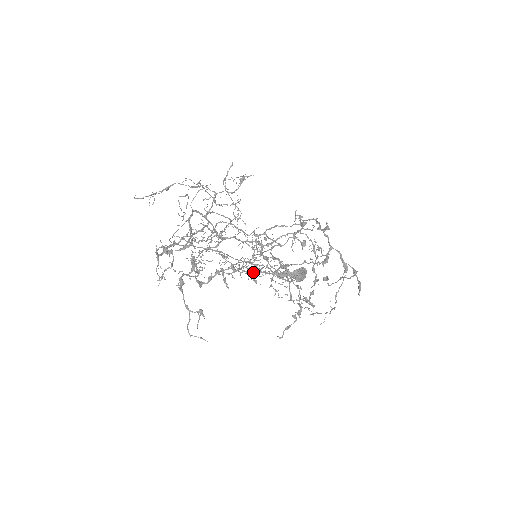
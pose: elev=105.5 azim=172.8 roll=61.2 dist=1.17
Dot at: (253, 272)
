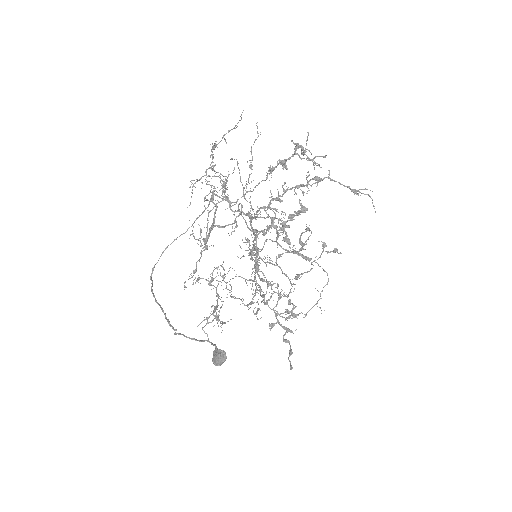
Dot at: (219, 320)
